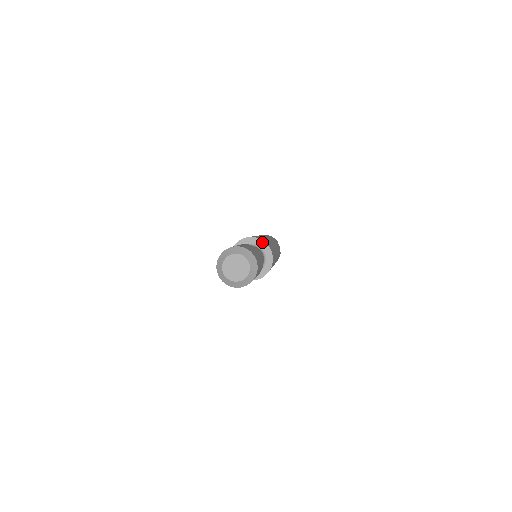
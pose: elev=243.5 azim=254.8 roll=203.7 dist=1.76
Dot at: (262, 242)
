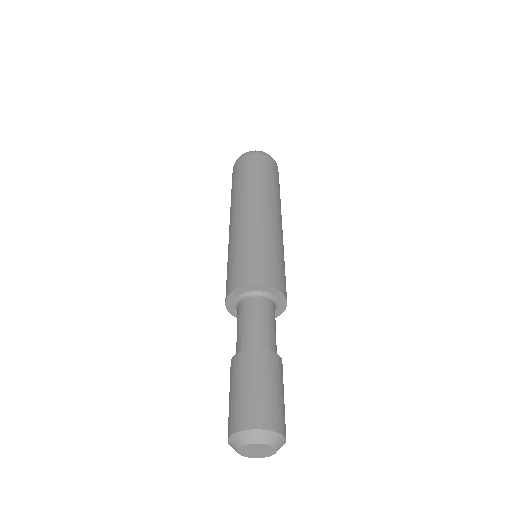
Dot at: (278, 292)
